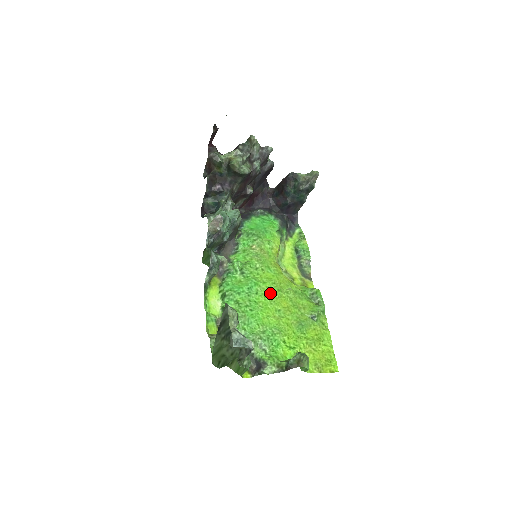
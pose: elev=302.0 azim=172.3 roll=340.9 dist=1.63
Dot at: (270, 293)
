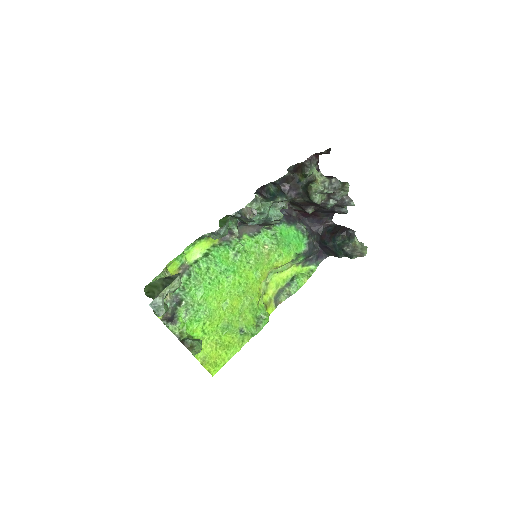
Dot at: (236, 287)
